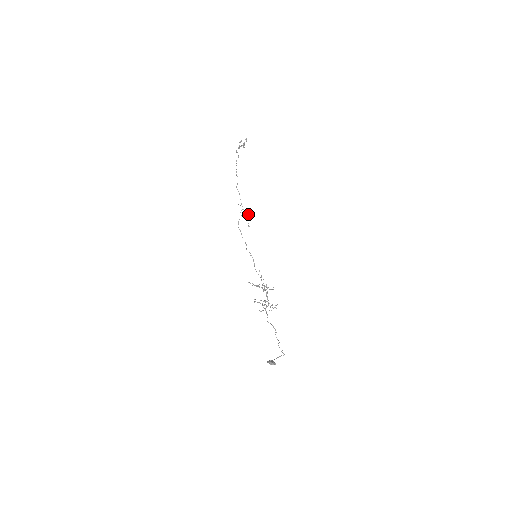
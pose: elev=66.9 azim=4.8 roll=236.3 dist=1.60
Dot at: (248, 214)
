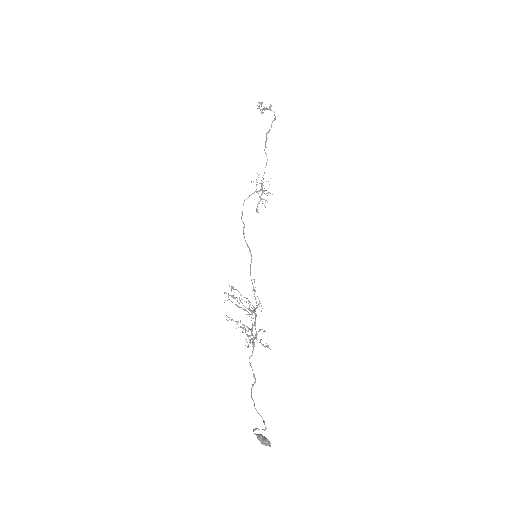
Dot at: occluded
